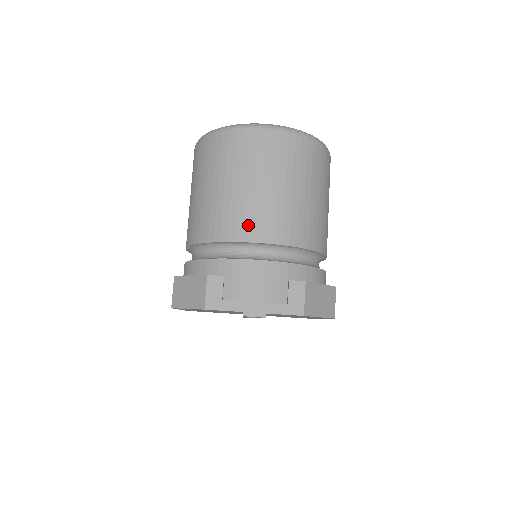
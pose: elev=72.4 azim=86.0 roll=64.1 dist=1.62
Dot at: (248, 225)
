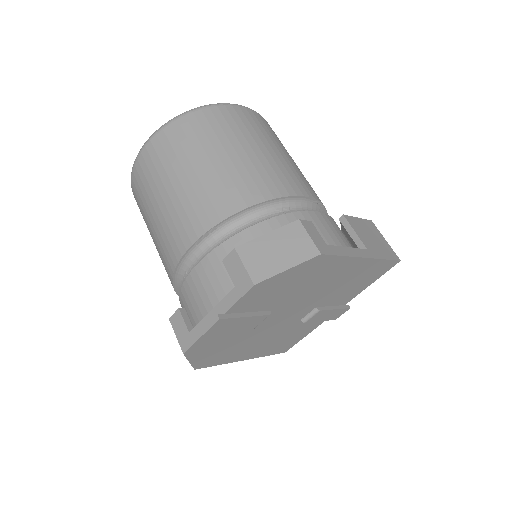
Dot at: (173, 243)
